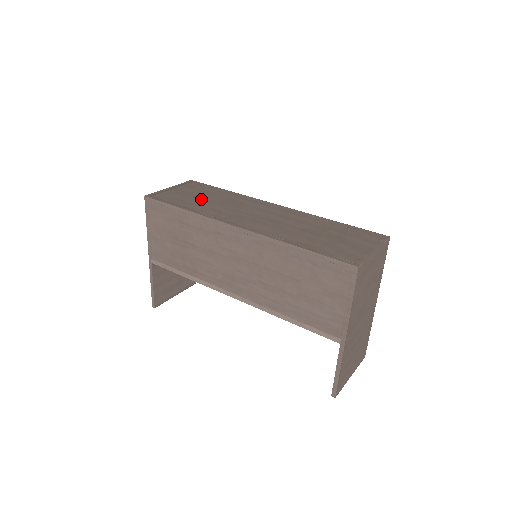
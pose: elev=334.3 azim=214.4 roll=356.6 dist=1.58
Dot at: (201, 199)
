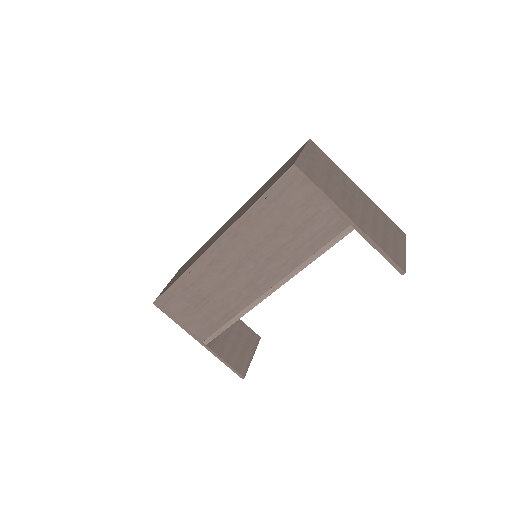
Dot at: (187, 265)
